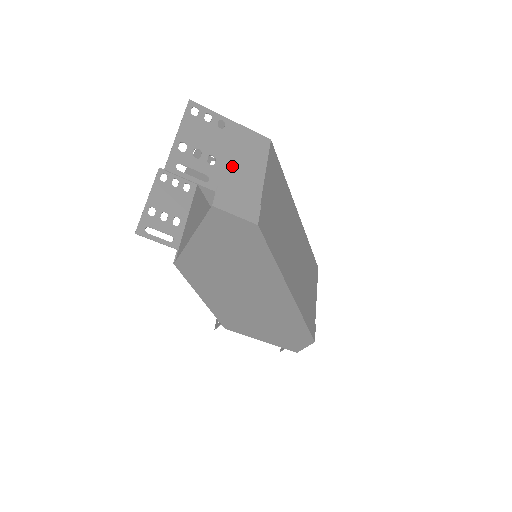
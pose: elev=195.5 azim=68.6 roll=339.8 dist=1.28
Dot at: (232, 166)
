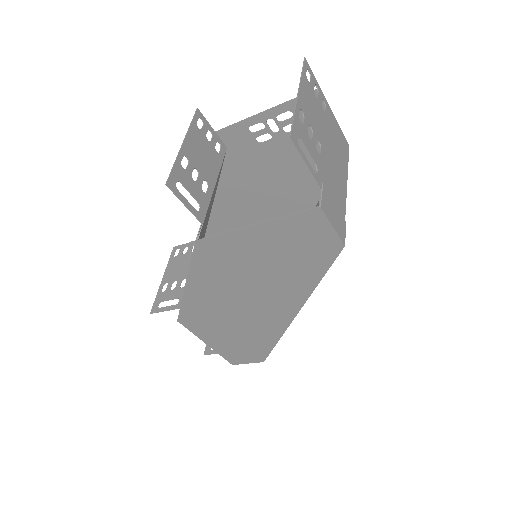
Dot at: (330, 163)
